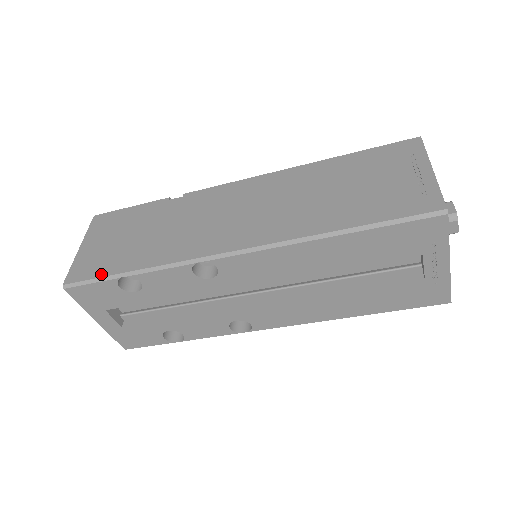
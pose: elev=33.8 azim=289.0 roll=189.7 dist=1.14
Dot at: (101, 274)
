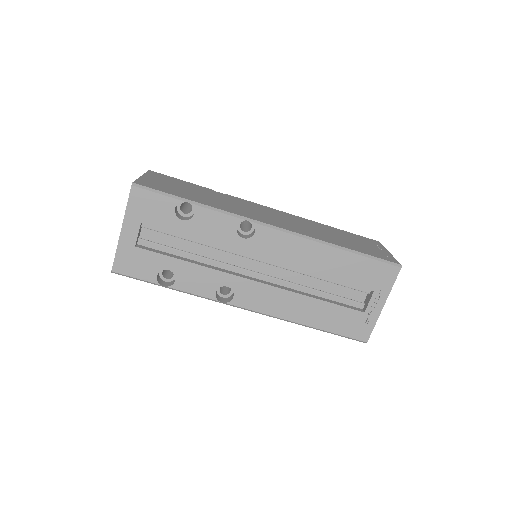
Dot at: (168, 192)
